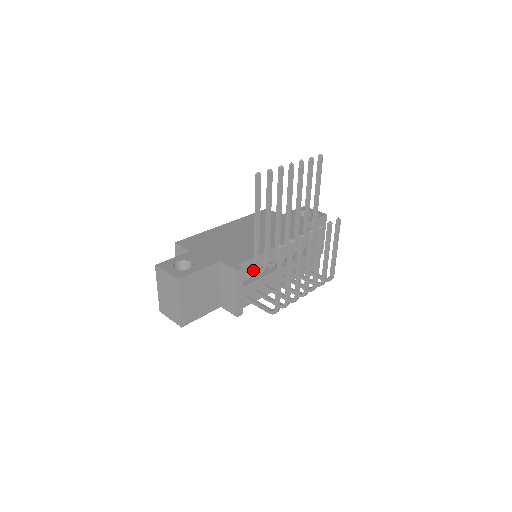
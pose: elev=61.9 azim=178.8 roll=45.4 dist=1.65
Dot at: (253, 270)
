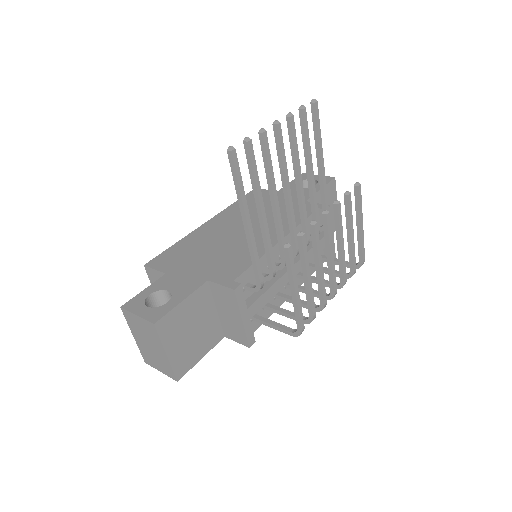
Dot at: (256, 283)
